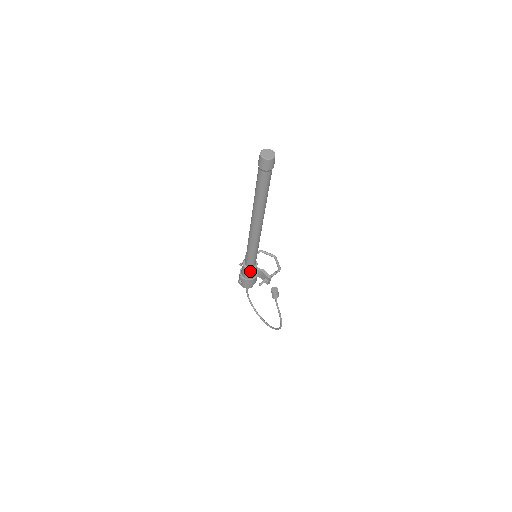
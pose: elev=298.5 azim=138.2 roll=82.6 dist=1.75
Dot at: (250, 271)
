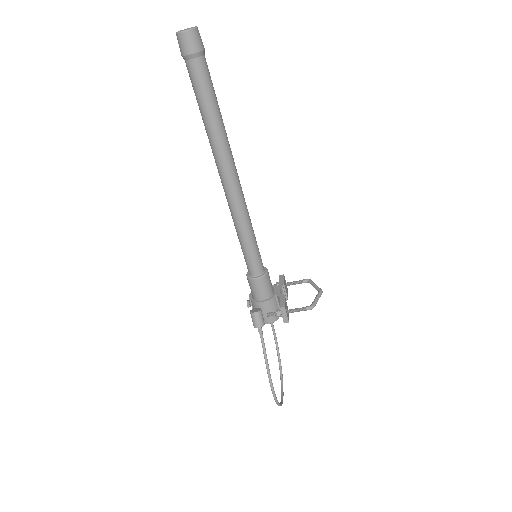
Dot at: (251, 282)
